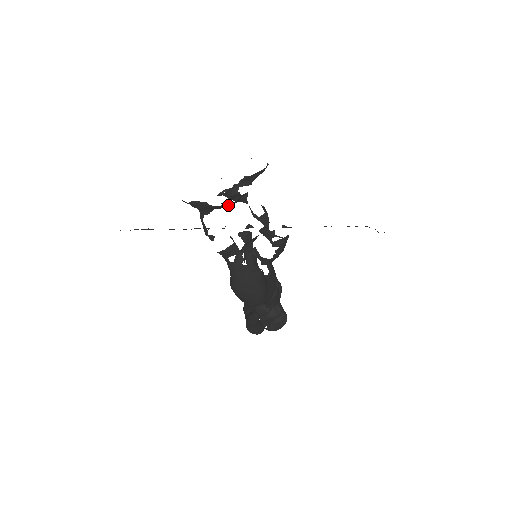
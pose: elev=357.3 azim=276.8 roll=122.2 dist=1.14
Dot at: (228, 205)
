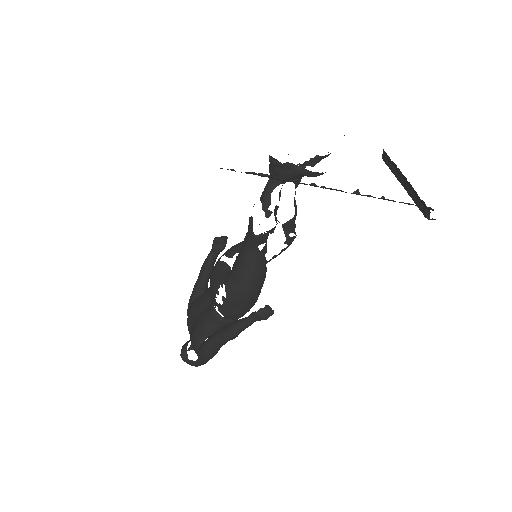
Dot at: (319, 174)
